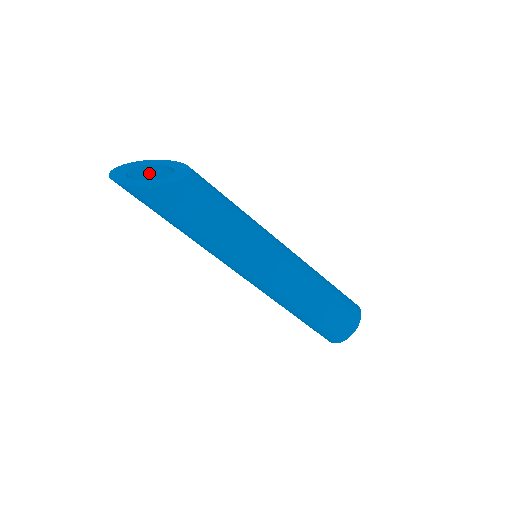
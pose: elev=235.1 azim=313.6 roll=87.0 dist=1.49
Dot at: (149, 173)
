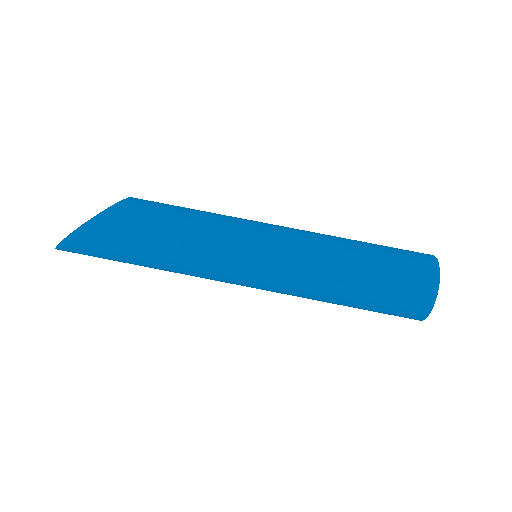
Dot at: occluded
